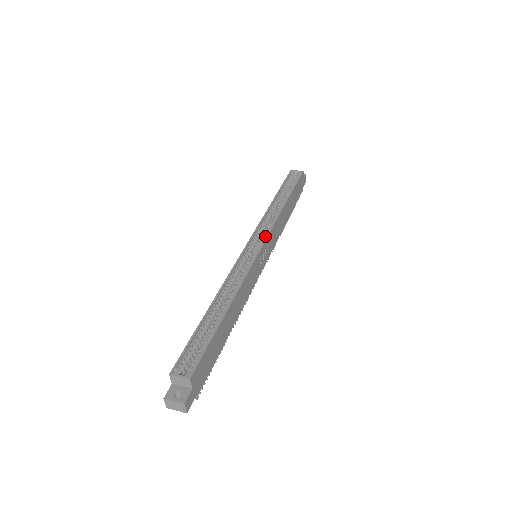
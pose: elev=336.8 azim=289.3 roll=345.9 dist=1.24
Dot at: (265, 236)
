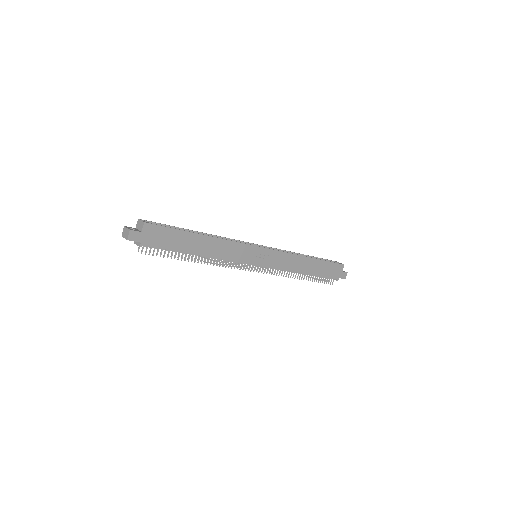
Dot at: (271, 250)
